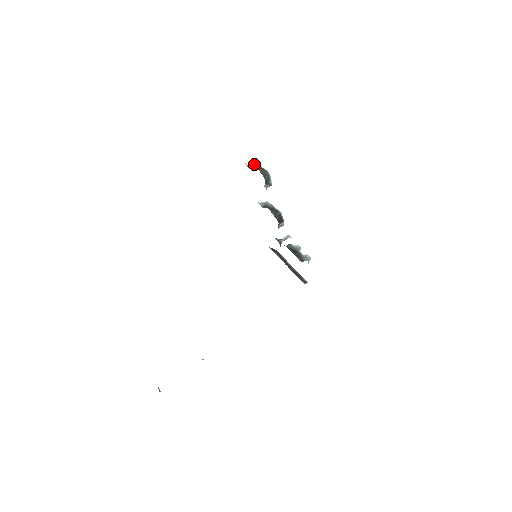
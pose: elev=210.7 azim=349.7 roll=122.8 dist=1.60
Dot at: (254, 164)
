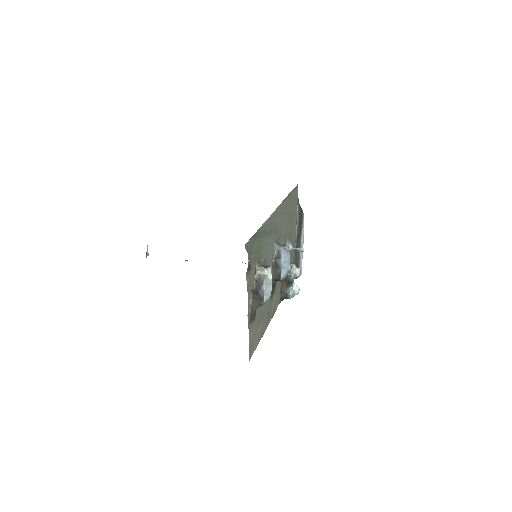
Dot at: (263, 275)
